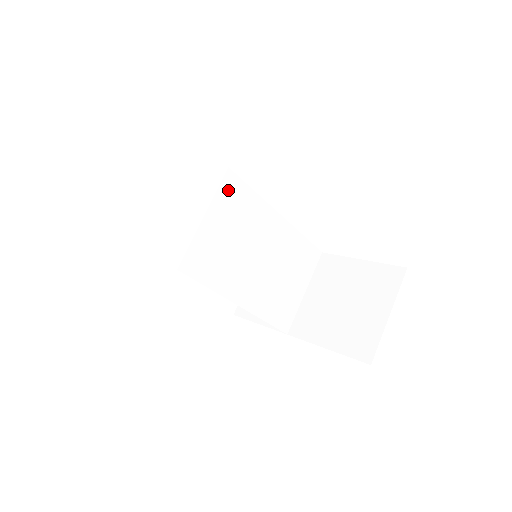
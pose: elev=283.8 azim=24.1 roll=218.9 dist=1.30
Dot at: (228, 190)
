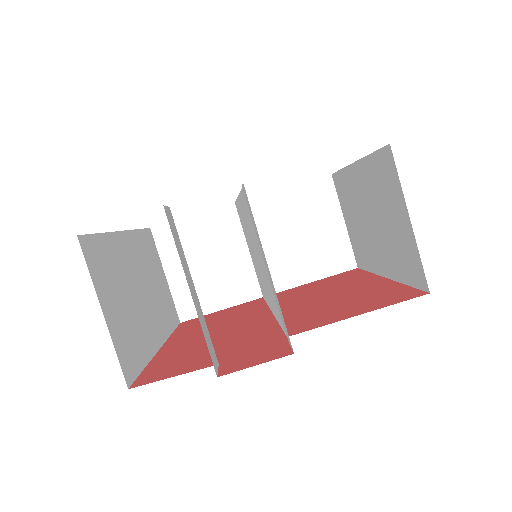
Dot at: (248, 213)
